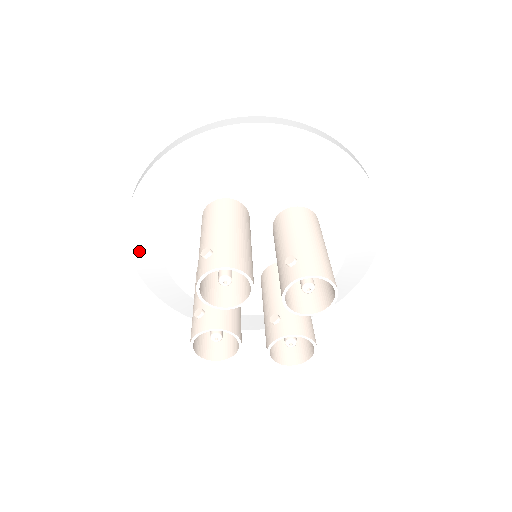
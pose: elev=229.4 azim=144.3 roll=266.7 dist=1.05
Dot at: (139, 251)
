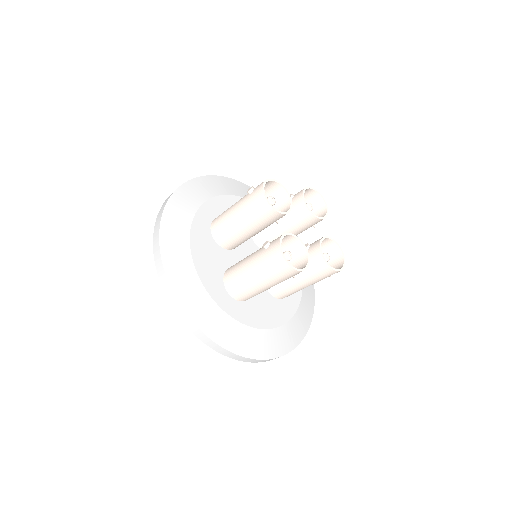
Dot at: (177, 276)
